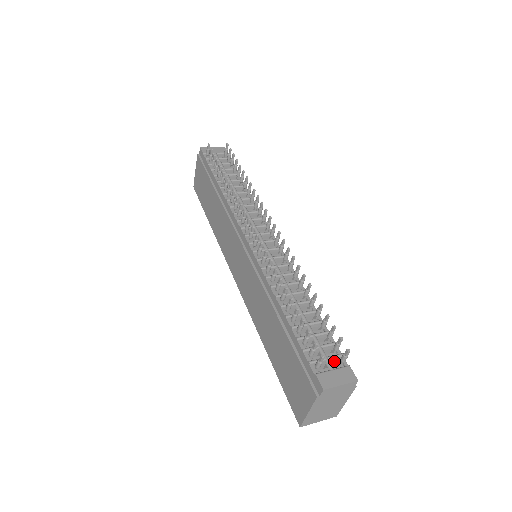
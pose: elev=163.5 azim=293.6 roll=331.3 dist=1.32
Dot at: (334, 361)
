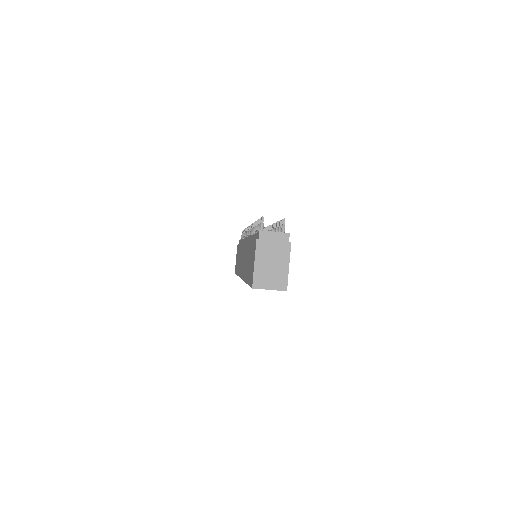
Dot at: occluded
